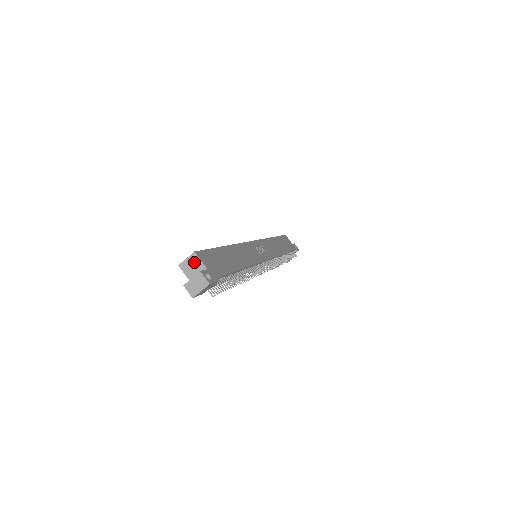
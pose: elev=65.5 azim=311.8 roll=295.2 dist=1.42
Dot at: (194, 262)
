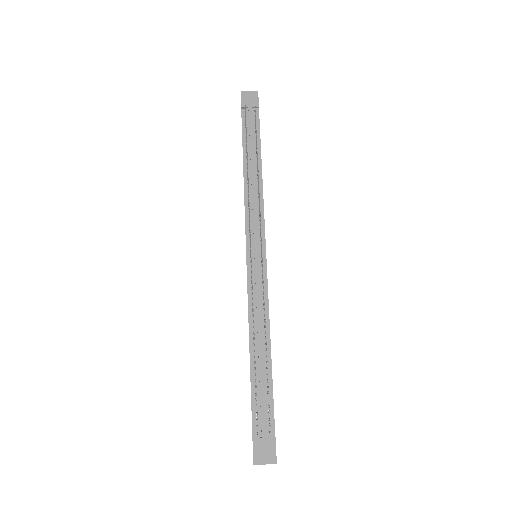
Dot at: occluded
